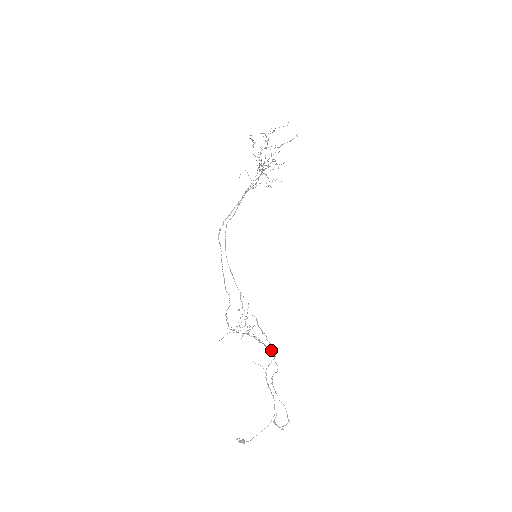
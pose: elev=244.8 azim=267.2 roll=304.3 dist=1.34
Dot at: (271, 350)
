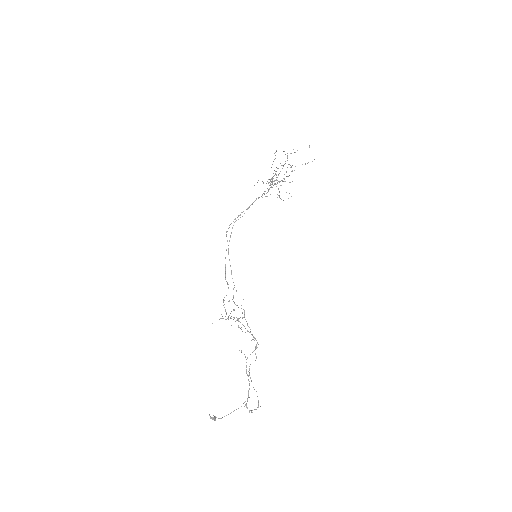
Dot at: (256, 340)
